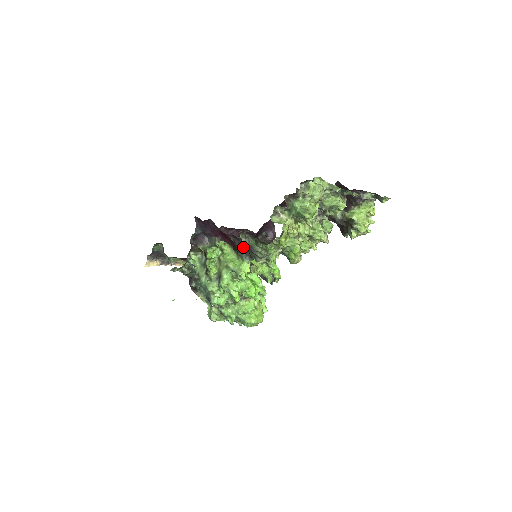
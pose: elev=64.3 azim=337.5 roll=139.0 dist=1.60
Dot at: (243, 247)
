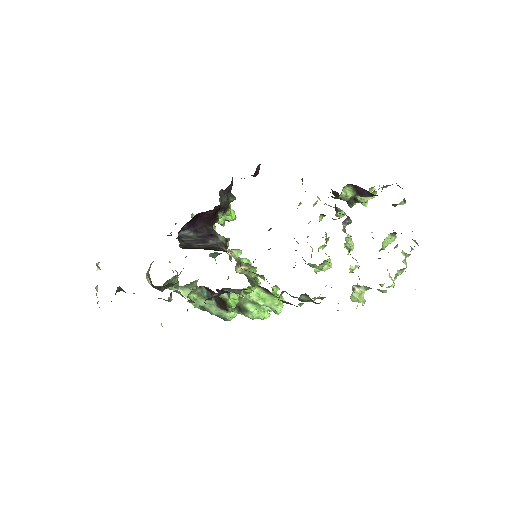
Dot at: occluded
